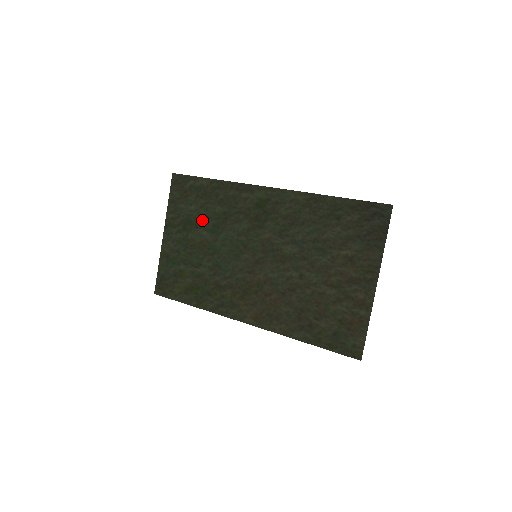
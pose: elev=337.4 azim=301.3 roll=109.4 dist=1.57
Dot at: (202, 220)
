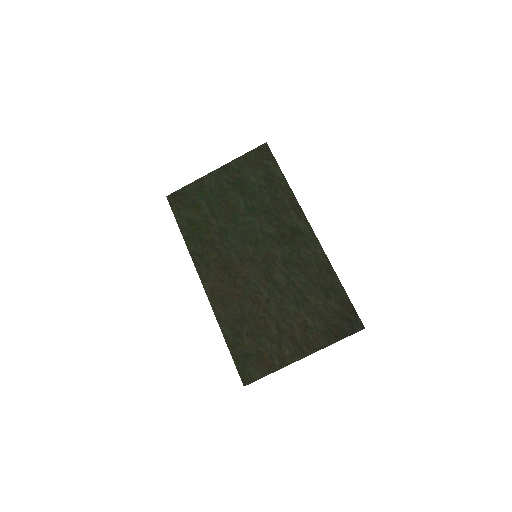
Dot at: (250, 194)
